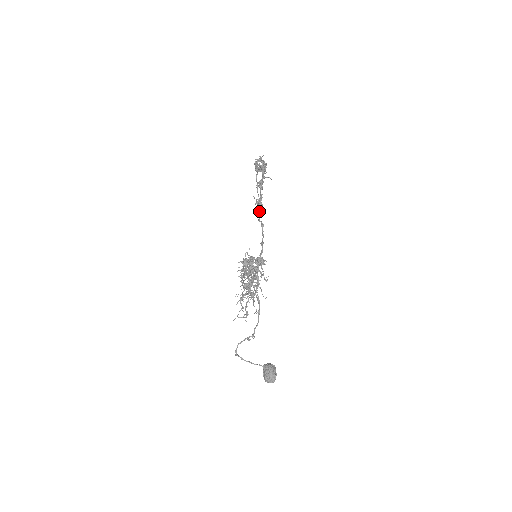
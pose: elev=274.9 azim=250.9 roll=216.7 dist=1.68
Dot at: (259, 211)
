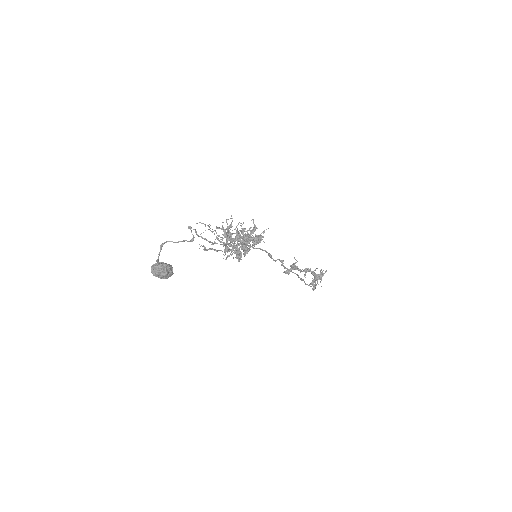
Dot at: occluded
